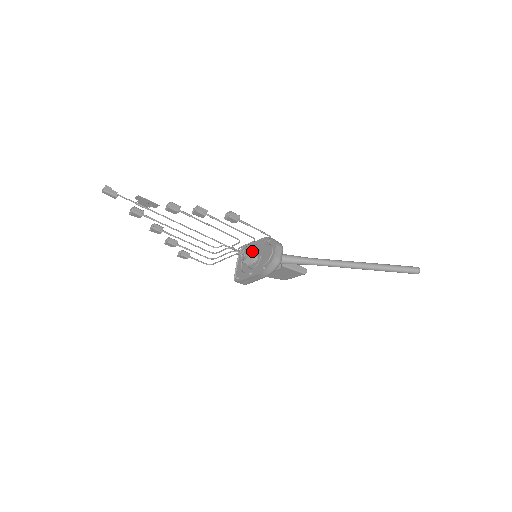
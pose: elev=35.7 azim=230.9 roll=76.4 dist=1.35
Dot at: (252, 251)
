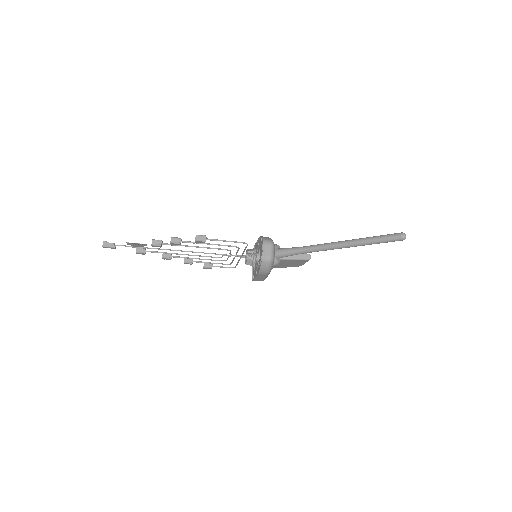
Dot at: (250, 253)
